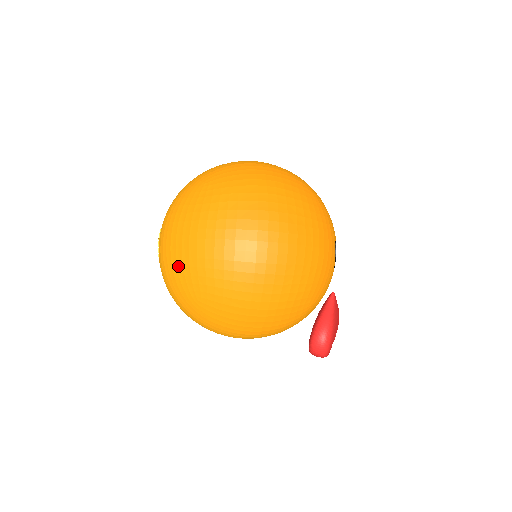
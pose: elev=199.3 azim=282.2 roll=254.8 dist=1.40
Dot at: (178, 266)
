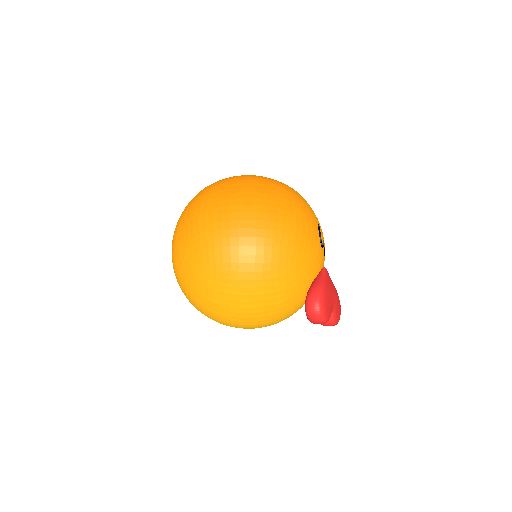
Dot at: (181, 245)
